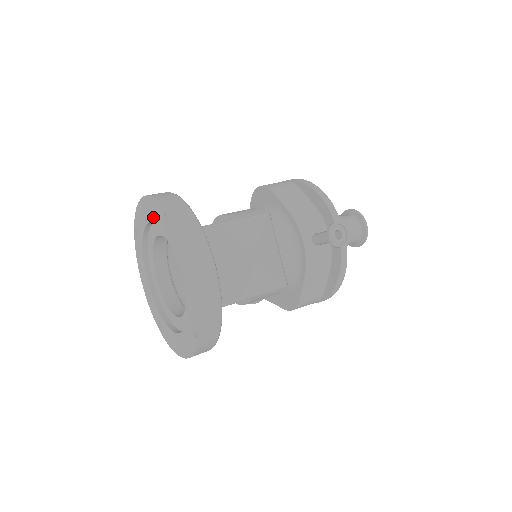
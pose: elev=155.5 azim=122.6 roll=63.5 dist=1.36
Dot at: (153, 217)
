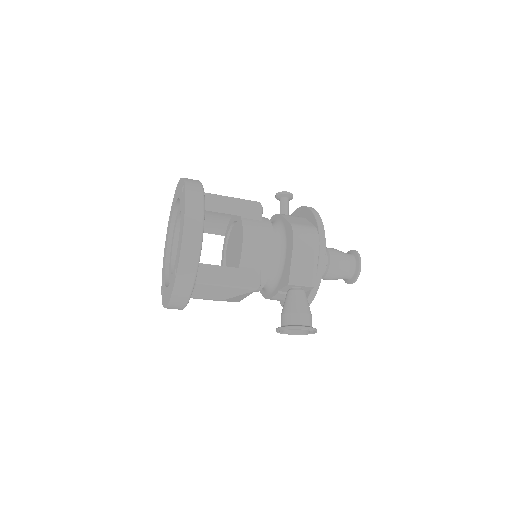
Dot at: (166, 244)
